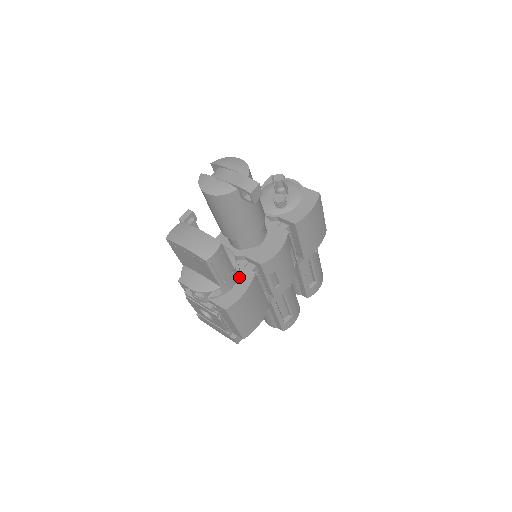
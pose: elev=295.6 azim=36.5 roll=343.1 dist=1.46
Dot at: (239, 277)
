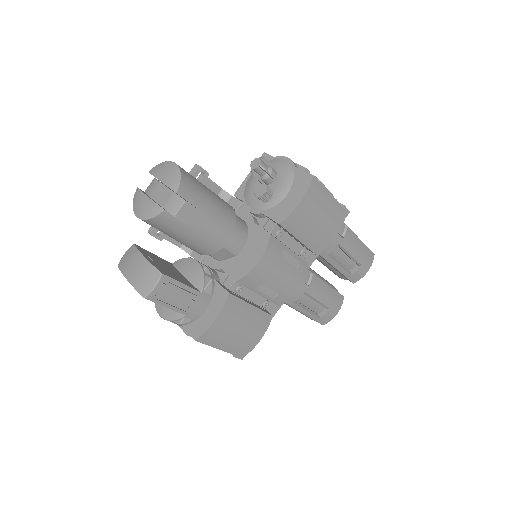
Dot at: (213, 298)
